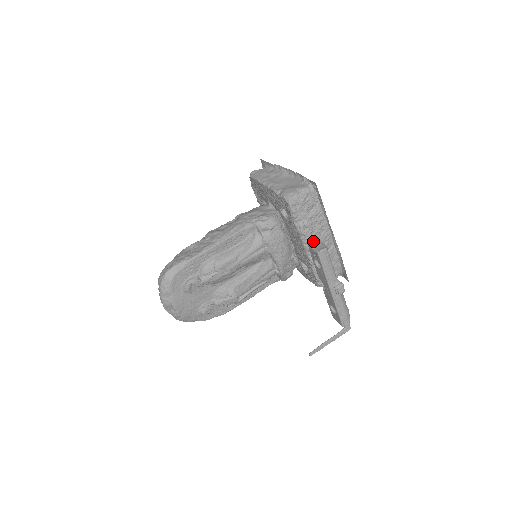
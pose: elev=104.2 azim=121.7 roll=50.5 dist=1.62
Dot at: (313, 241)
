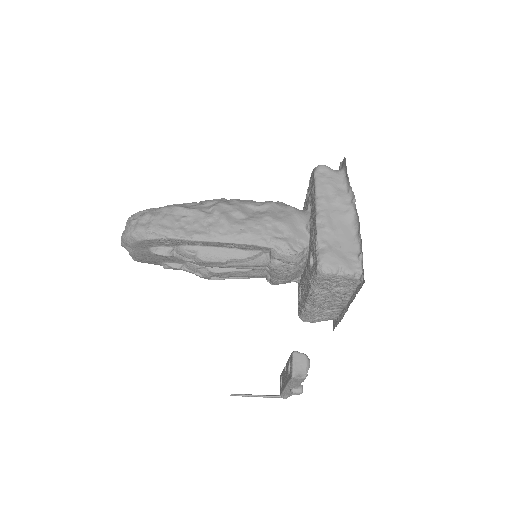
Dot at: (320, 303)
